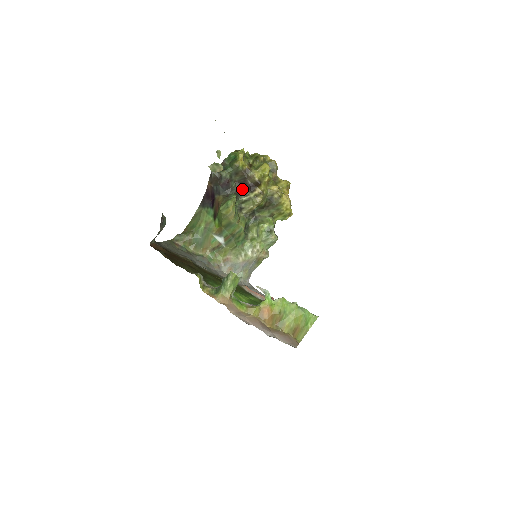
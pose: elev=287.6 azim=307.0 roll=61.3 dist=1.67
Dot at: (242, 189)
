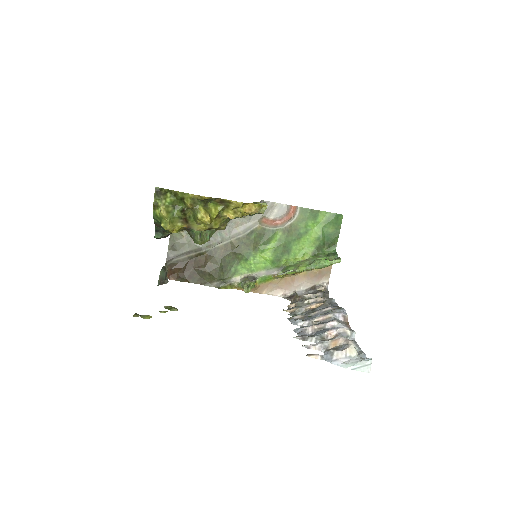
Dot at: occluded
